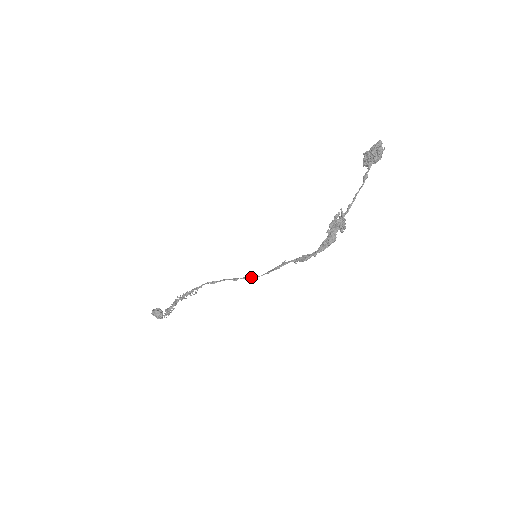
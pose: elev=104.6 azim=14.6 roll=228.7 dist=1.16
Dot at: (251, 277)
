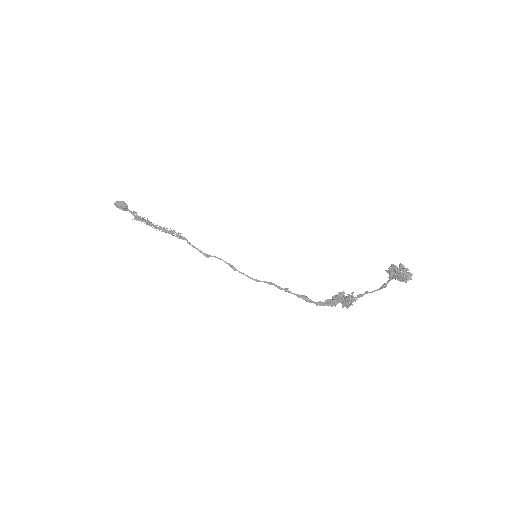
Dot at: (251, 278)
